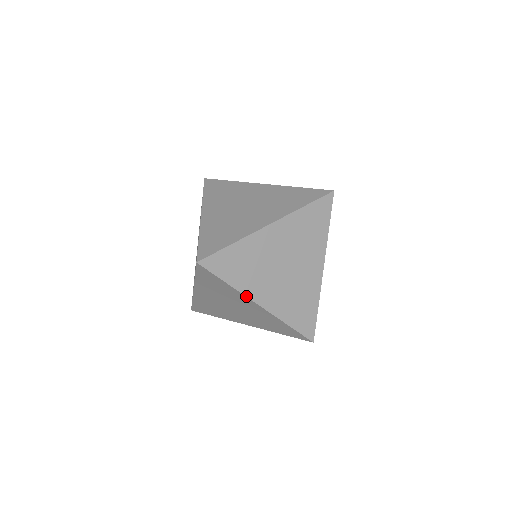
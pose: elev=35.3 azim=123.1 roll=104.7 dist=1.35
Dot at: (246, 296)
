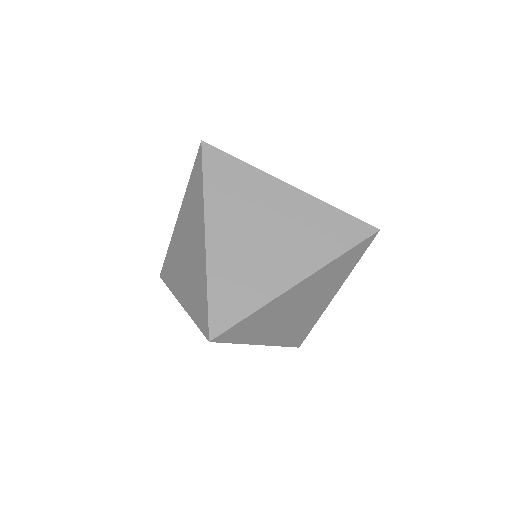
Dot at: (252, 344)
